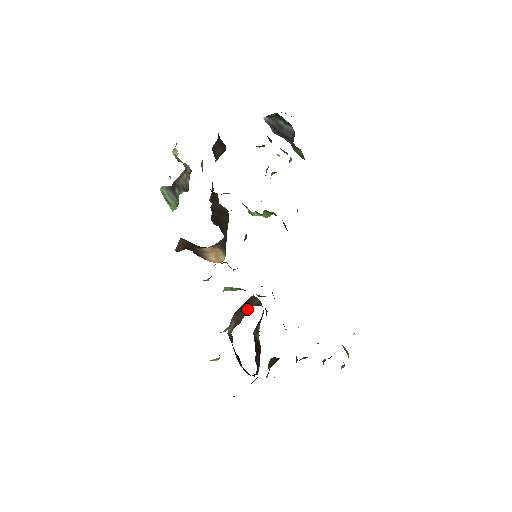
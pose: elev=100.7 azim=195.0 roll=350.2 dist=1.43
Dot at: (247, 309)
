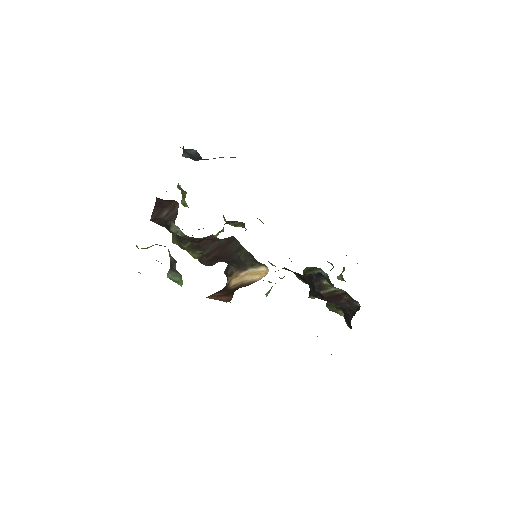
Dot at: occluded
